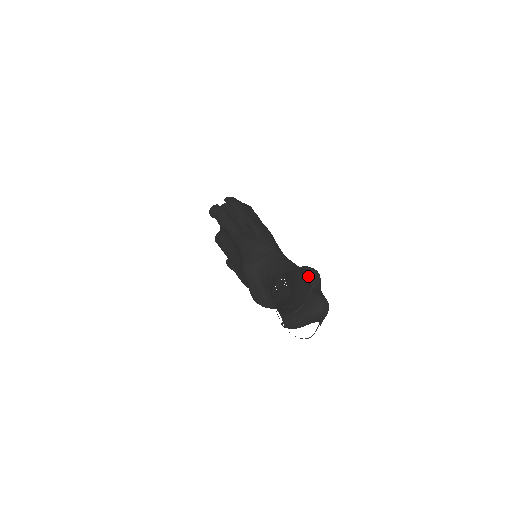
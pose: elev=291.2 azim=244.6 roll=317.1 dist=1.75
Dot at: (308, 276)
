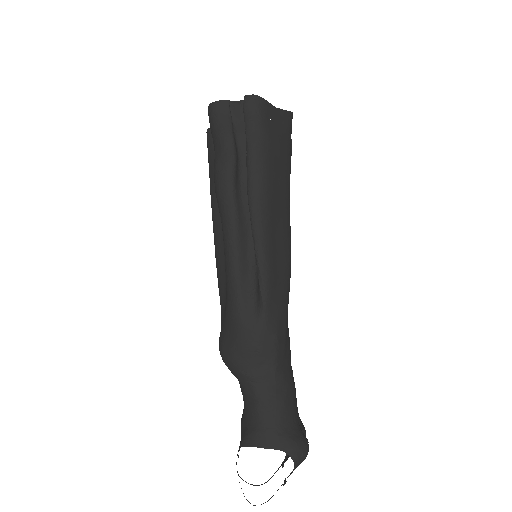
Dot at: occluded
